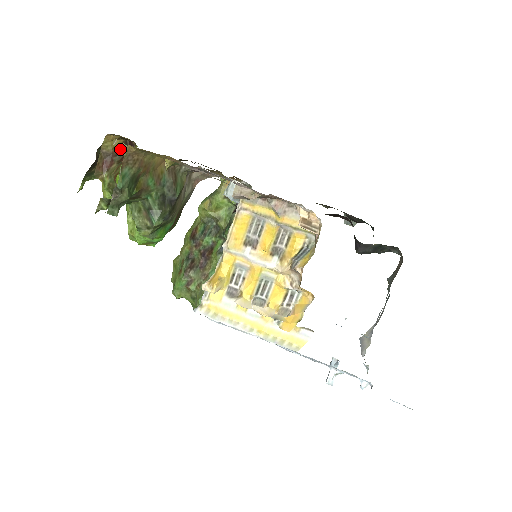
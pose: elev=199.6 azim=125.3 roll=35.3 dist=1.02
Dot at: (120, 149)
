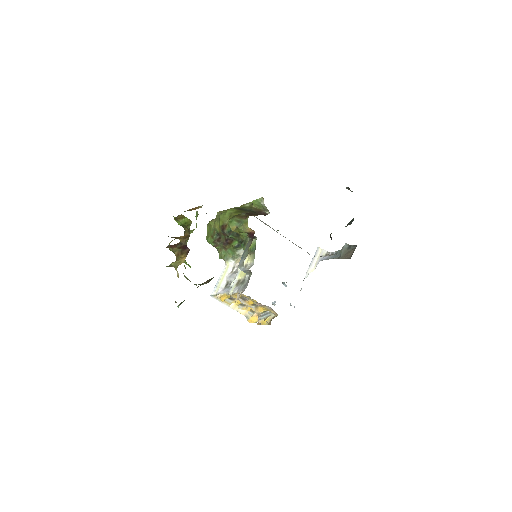
Dot at: (180, 242)
